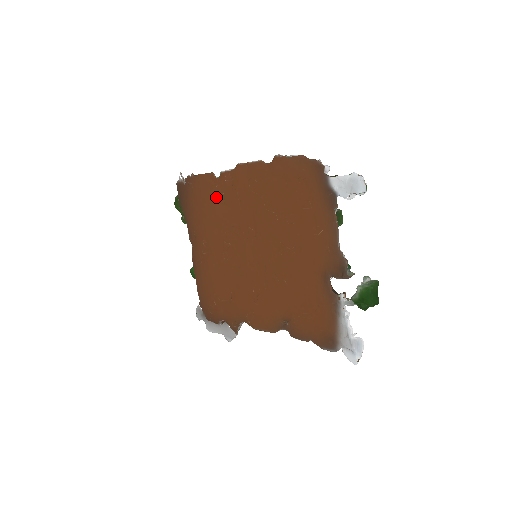
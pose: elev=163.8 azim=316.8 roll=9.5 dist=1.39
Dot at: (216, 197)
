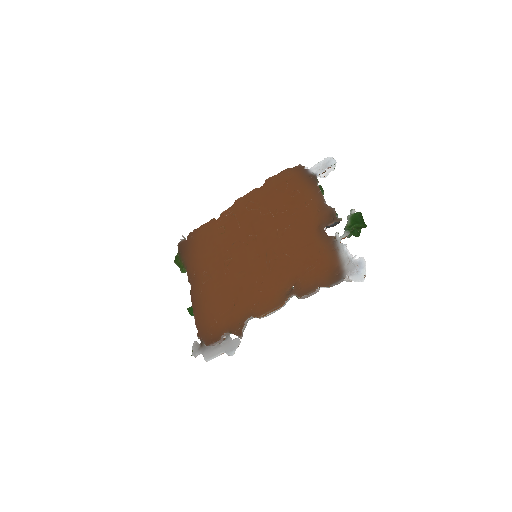
Dot at: (217, 232)
